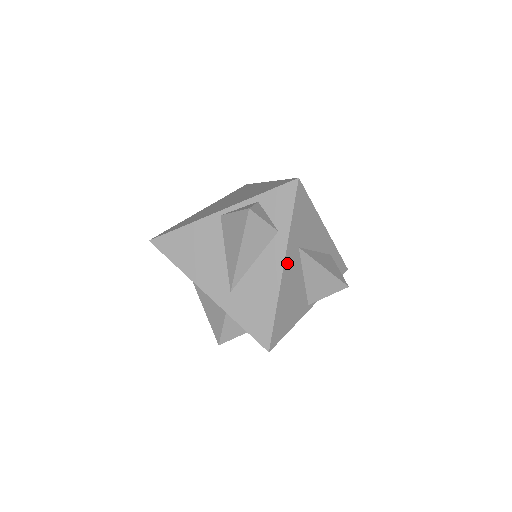
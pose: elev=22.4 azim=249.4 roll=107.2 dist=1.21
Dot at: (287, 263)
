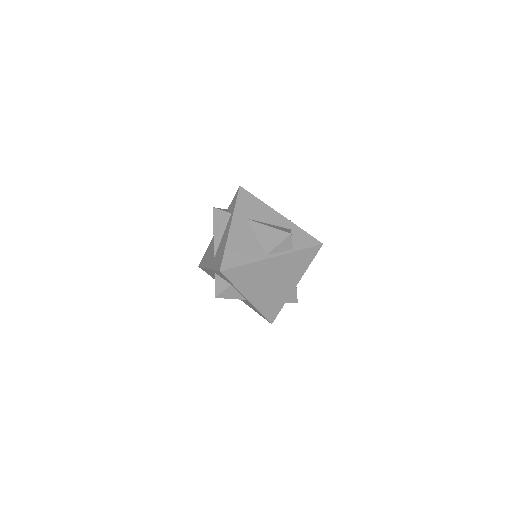
Dot at: (234, 225)
